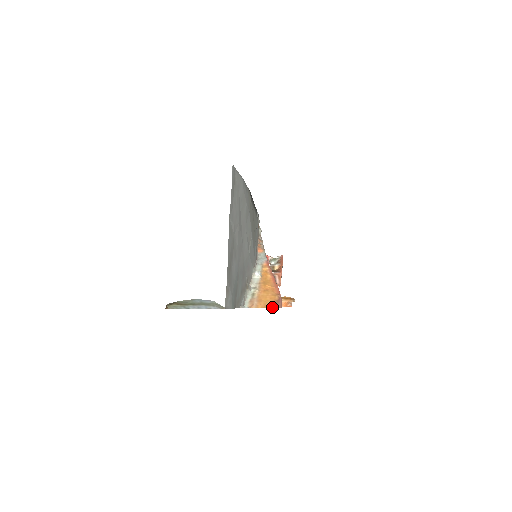
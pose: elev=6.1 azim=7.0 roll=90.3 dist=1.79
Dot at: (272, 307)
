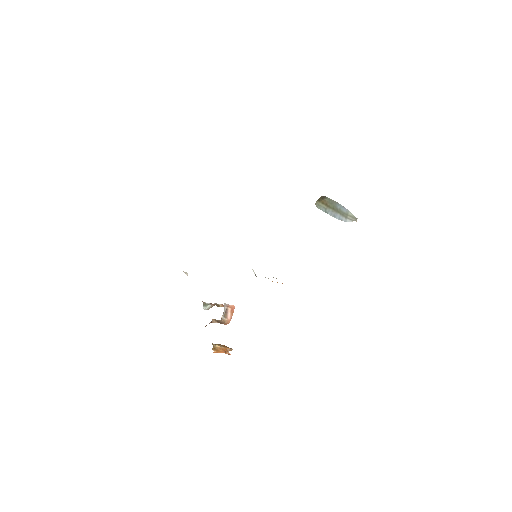
Dot at: occluded
